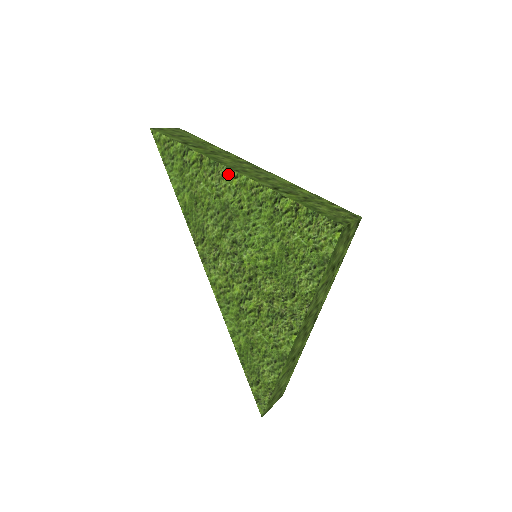
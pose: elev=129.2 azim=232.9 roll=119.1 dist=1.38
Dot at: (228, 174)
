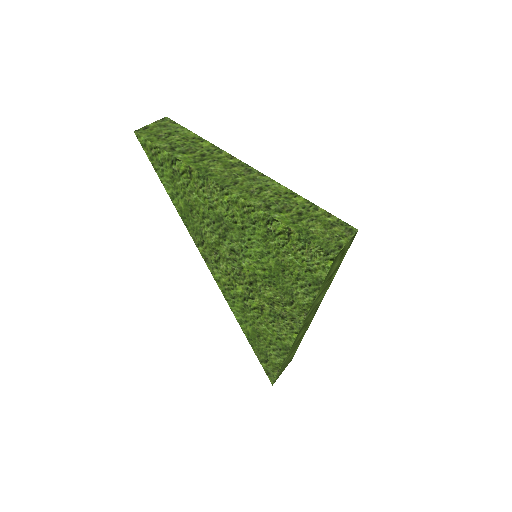
Dot at: (219, 190)
